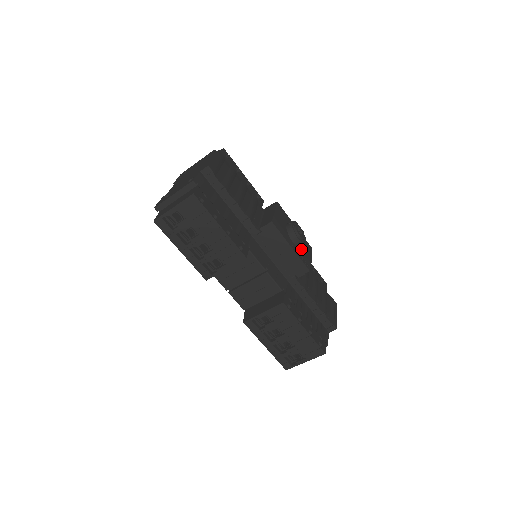
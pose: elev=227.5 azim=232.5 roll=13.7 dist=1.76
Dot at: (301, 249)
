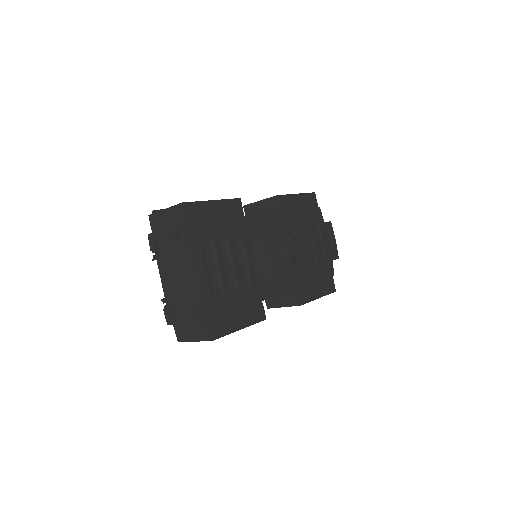
Dot at: occluded
